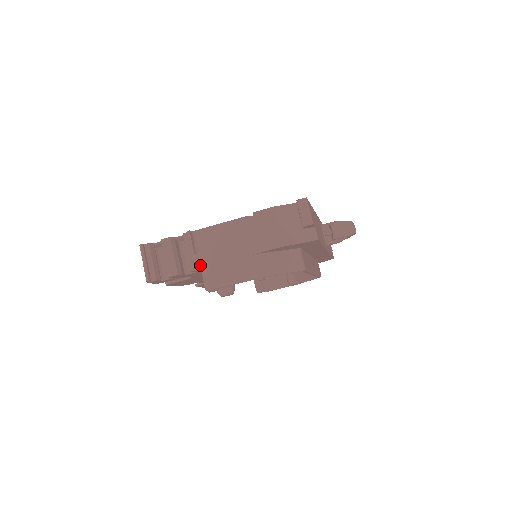
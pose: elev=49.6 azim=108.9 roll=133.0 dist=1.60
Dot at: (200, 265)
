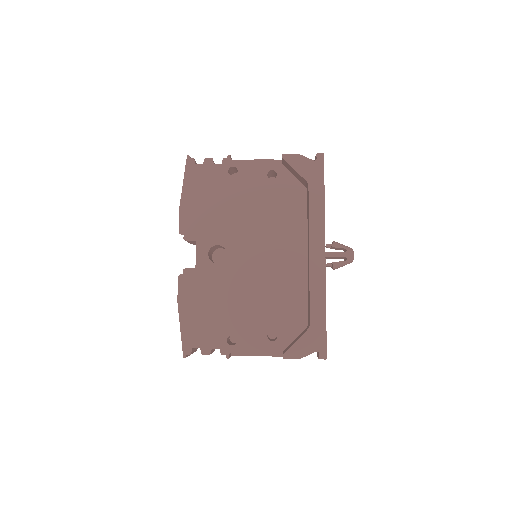
Dot at: occluded
